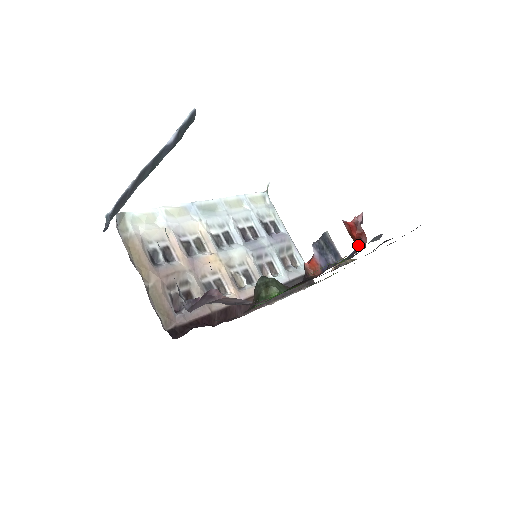
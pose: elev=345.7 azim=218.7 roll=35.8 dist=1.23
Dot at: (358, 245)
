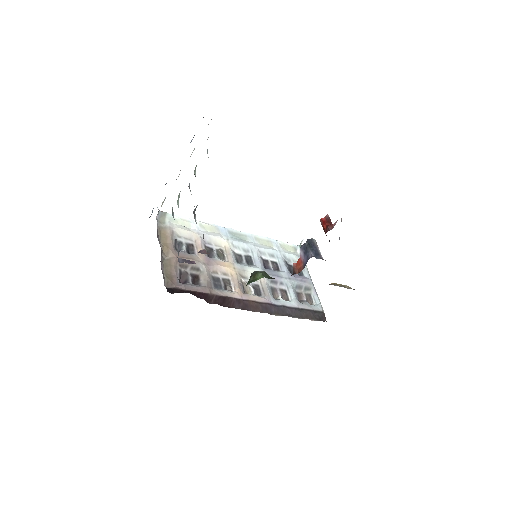
Dot at: occluded
